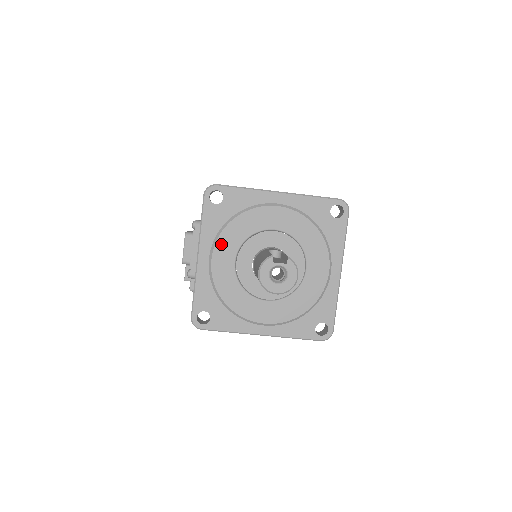
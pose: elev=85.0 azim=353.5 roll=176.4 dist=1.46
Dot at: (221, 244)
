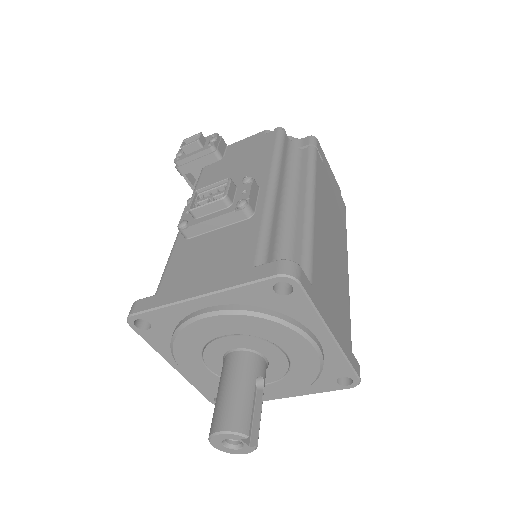
Dot at: (231, 319)
